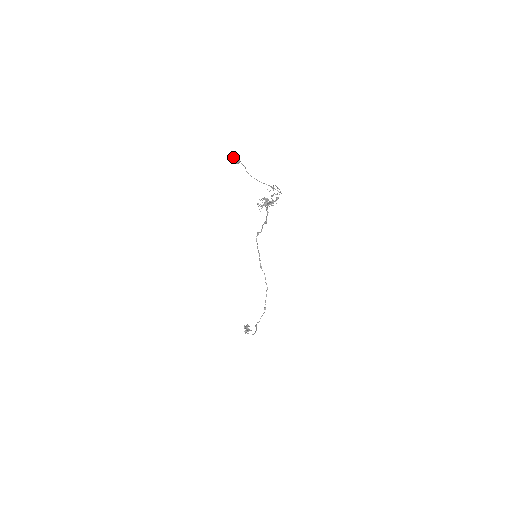
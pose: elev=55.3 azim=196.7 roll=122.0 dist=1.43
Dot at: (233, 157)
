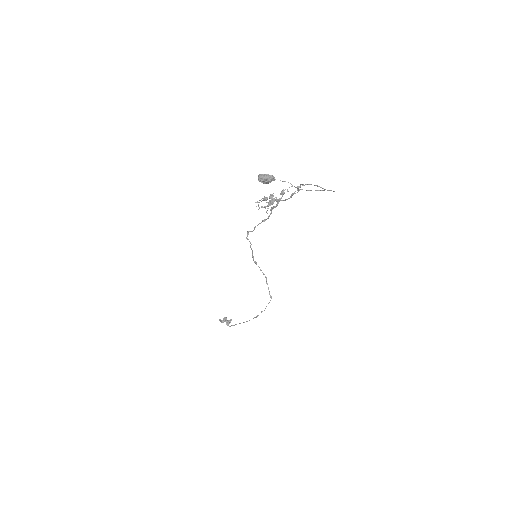
Dot at: (269, 178)
